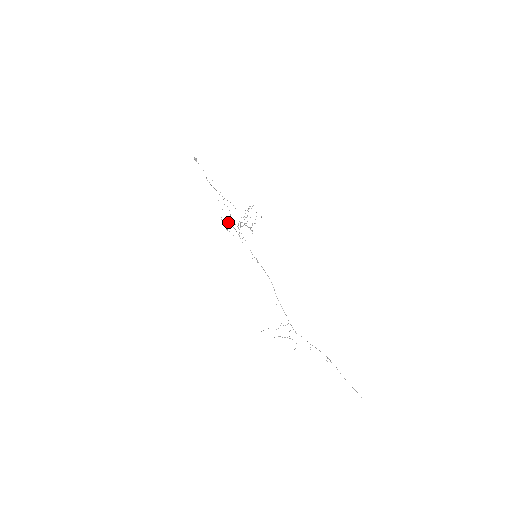
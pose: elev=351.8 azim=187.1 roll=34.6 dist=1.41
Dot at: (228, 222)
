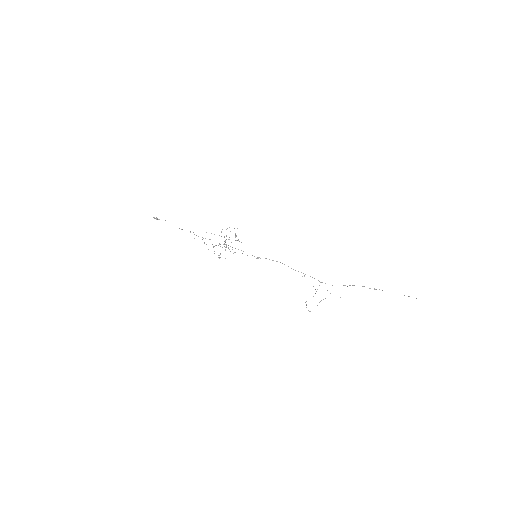
Dot at: occluded
